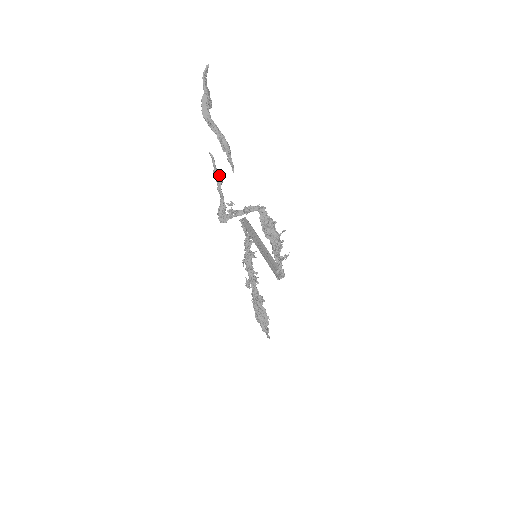
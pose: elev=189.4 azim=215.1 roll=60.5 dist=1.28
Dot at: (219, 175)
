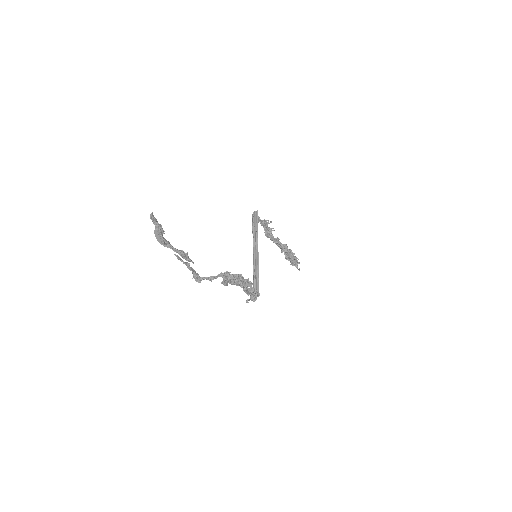
Dot at: (185, 263)
